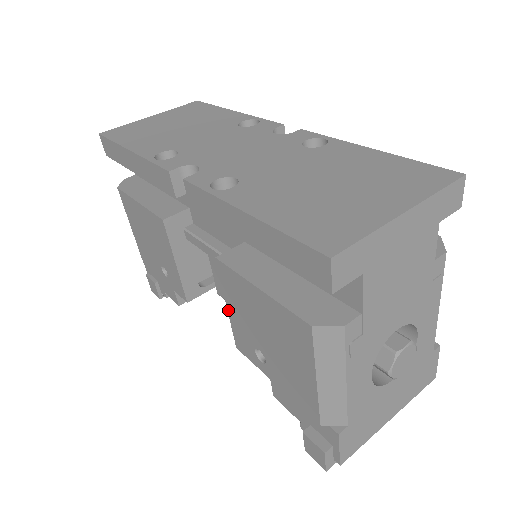
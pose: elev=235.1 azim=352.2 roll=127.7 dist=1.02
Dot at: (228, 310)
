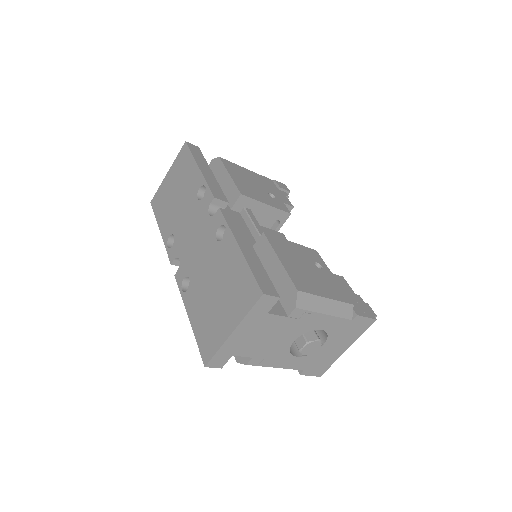
Dot at: occluded
